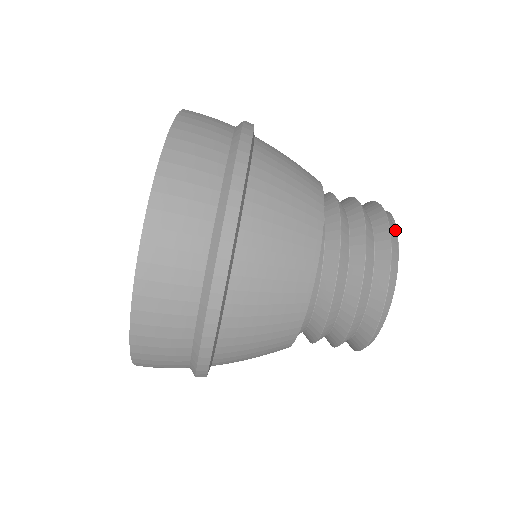
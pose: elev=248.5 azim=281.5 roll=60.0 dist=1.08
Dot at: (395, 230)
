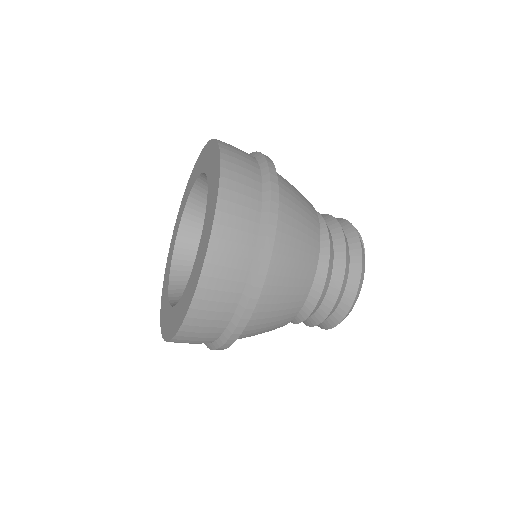
Dot at: (363, 246)
